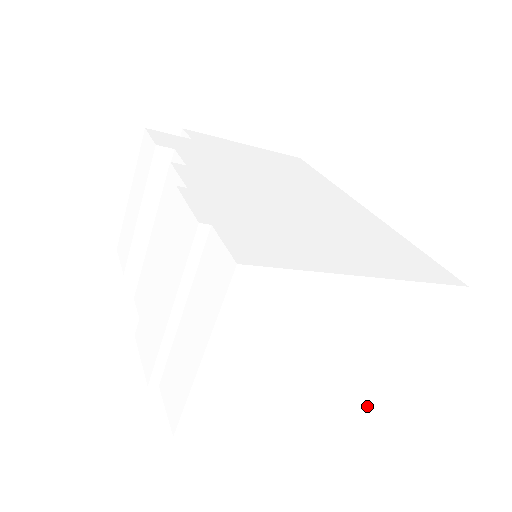
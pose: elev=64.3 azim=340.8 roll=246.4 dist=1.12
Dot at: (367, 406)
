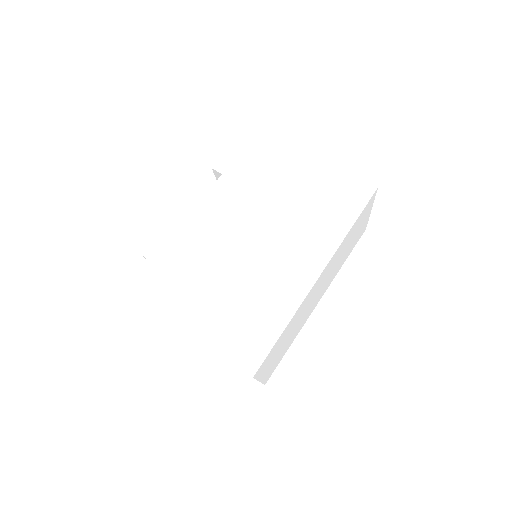
Dot at: occluded
